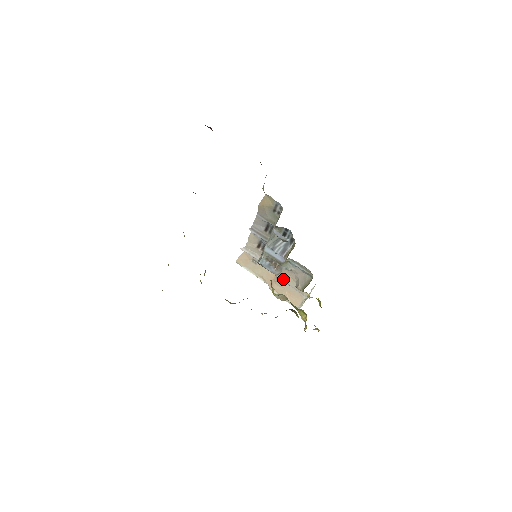
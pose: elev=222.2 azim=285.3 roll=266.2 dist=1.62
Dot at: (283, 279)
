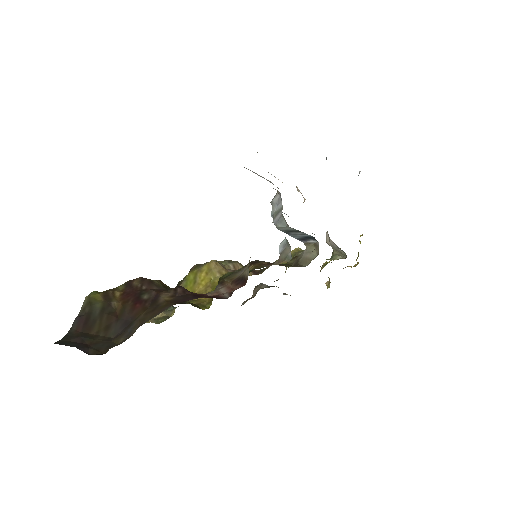
Dot at: occluded
